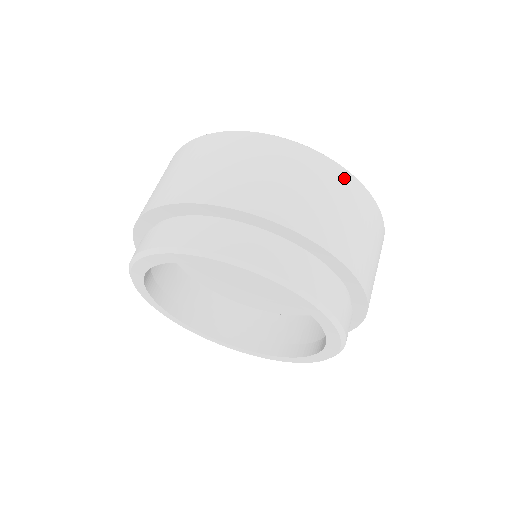
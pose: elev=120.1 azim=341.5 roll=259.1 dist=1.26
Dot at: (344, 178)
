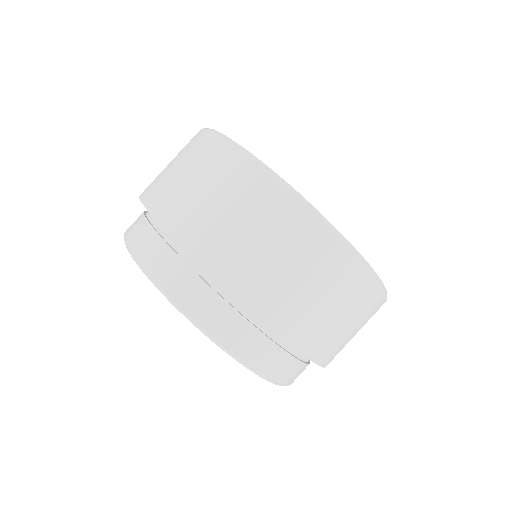
Dot at: (284, 204)
